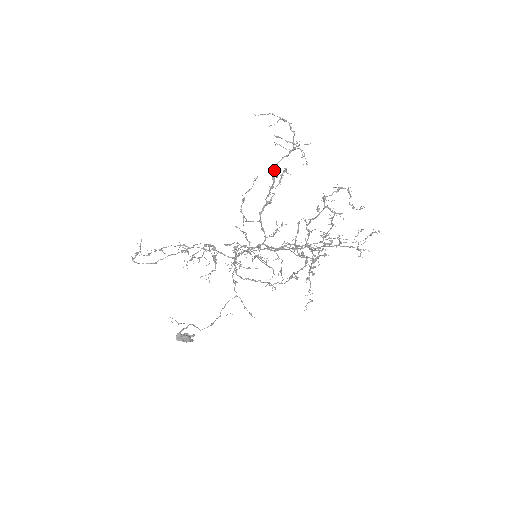
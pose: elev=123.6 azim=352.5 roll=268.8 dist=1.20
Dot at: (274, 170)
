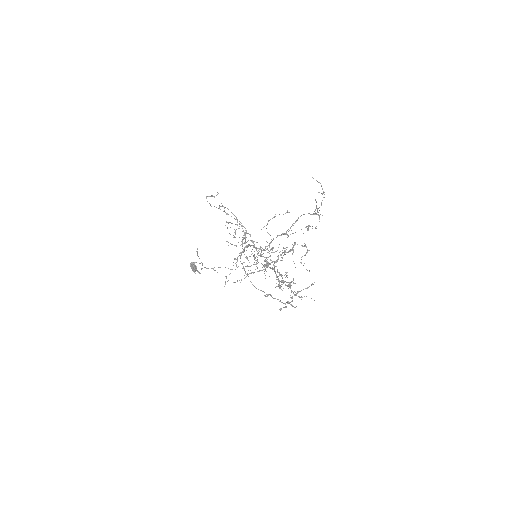
Dot at: (300, 216)
